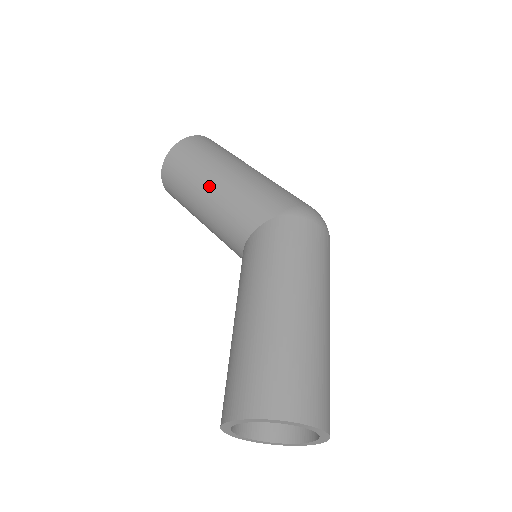
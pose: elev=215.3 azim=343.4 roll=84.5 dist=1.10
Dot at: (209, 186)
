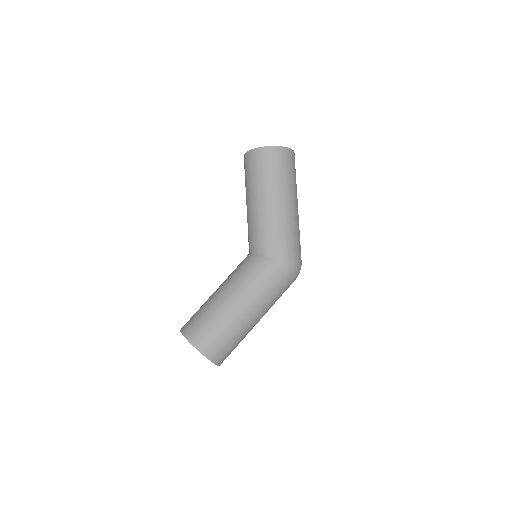
Dot at: (264, 202)
